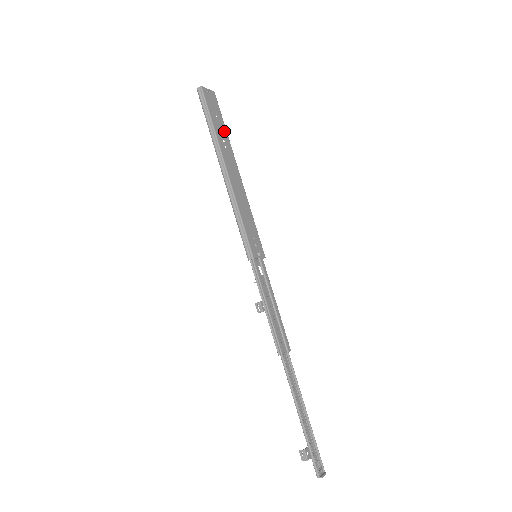
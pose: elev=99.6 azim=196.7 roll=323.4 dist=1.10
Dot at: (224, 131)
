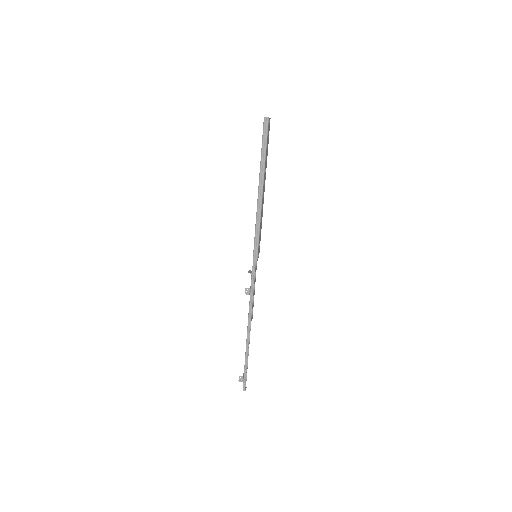
Dot at: occluded
